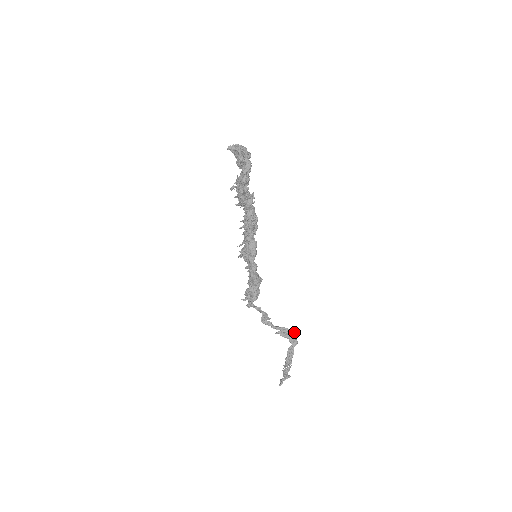
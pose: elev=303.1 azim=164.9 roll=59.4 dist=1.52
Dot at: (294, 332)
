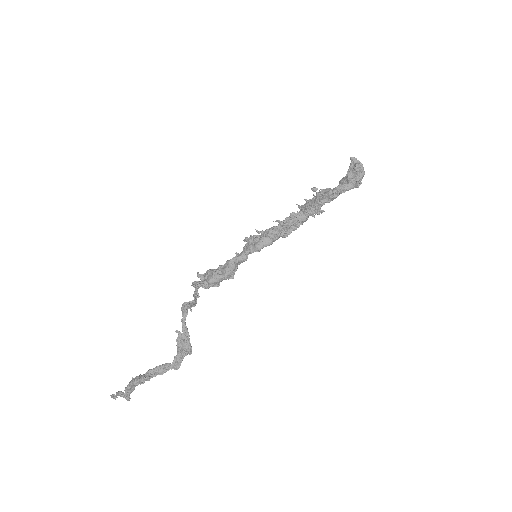
Dot at: (190, 352)
